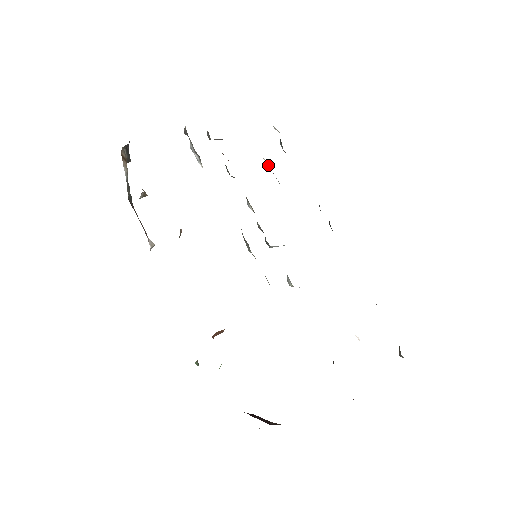
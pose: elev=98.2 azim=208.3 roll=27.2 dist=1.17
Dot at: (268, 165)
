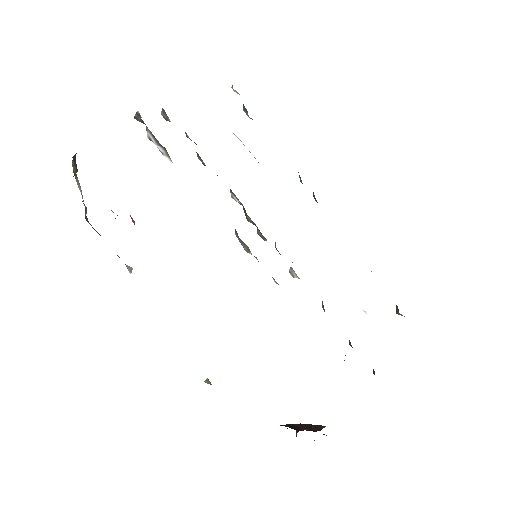
Dot at: (241, 141)
